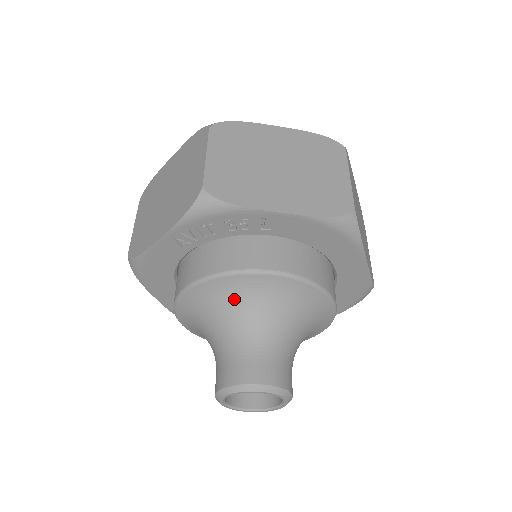
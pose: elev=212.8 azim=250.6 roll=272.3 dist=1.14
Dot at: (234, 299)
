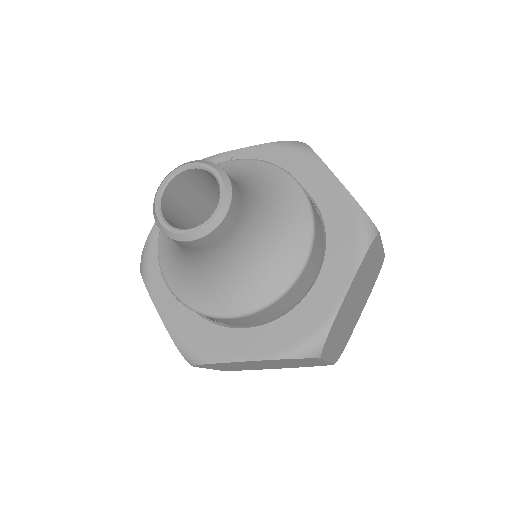
Dot at: occluded
